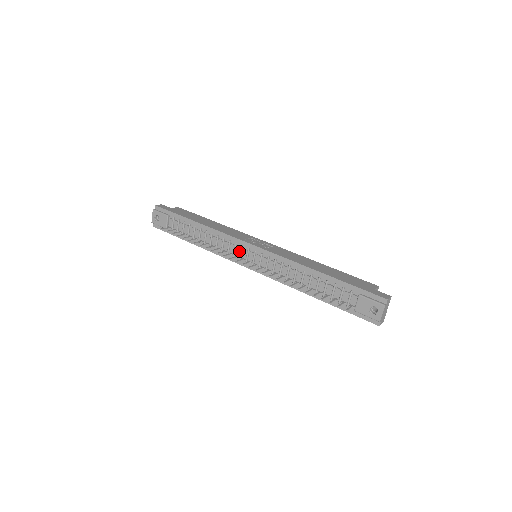
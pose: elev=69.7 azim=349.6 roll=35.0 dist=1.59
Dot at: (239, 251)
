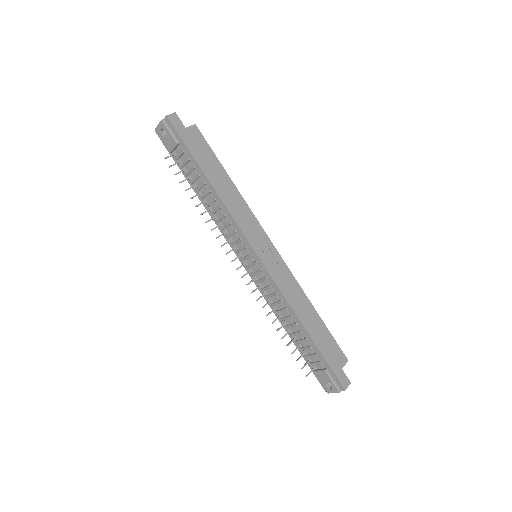
Dot at: (241, 246)
